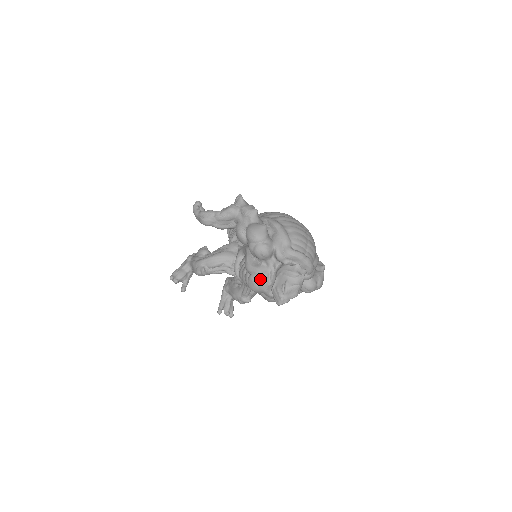
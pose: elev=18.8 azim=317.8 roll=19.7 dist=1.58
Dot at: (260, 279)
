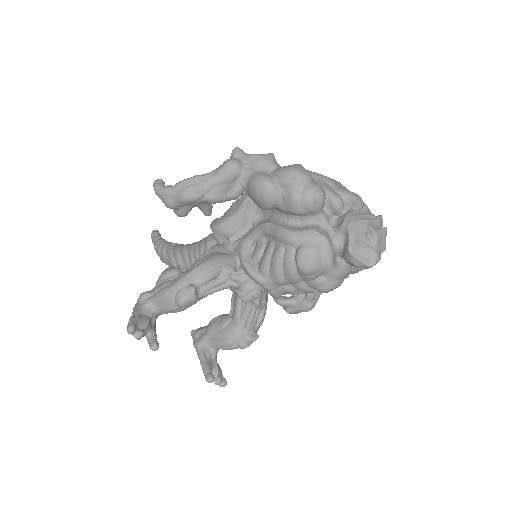
Dot at: (321, 244)
